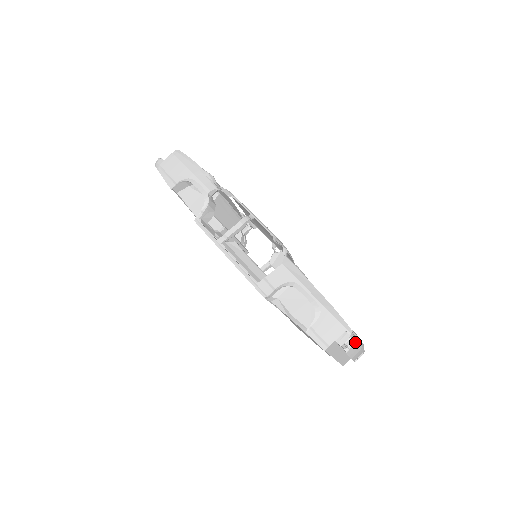
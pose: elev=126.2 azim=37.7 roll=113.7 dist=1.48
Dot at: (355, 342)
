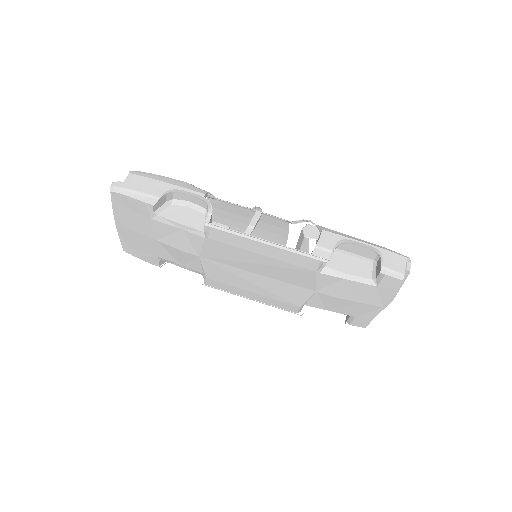
Dot at: occluded
